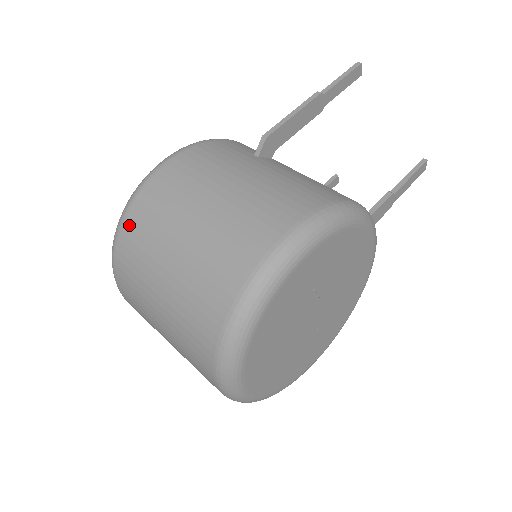
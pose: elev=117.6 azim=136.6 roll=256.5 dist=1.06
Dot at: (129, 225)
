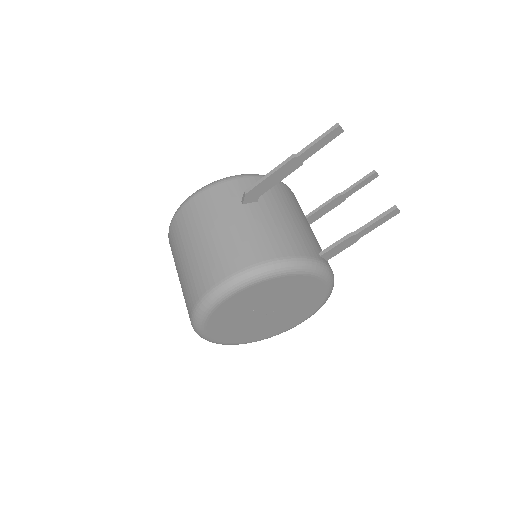
Dot at: (170, 235)
